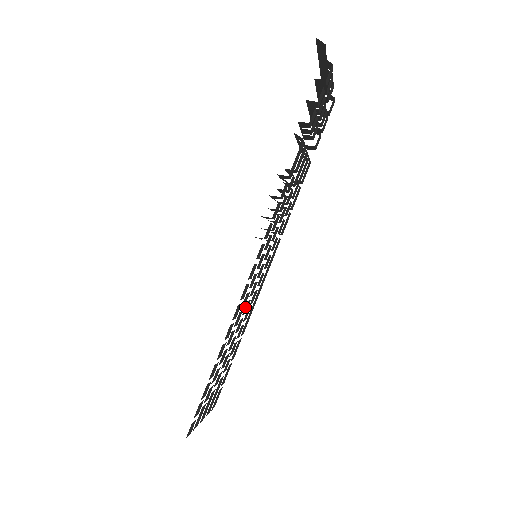
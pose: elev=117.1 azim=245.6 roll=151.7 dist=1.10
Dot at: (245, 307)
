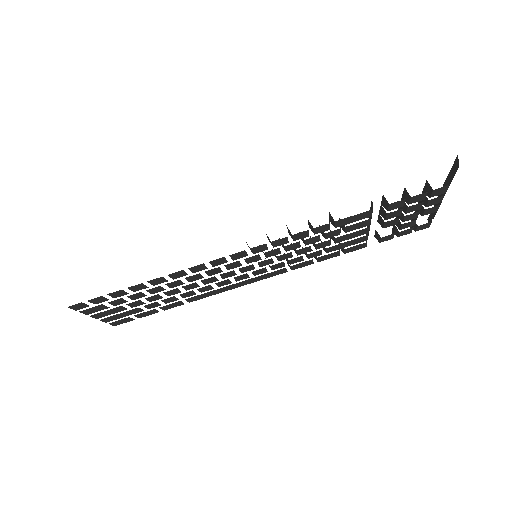
Dot at: (209, 278)
